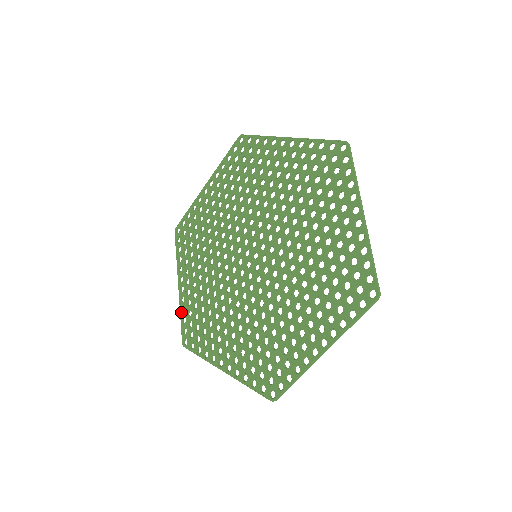
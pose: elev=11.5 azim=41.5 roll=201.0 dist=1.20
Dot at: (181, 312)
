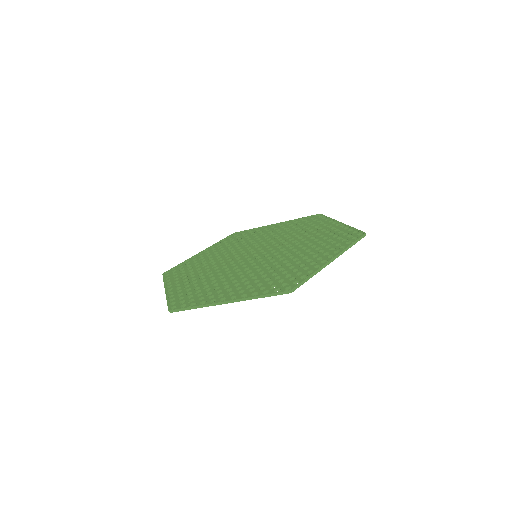
Dot at: (168, 298)
